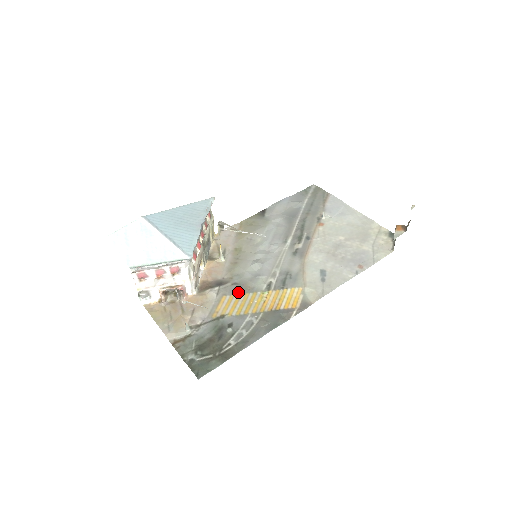
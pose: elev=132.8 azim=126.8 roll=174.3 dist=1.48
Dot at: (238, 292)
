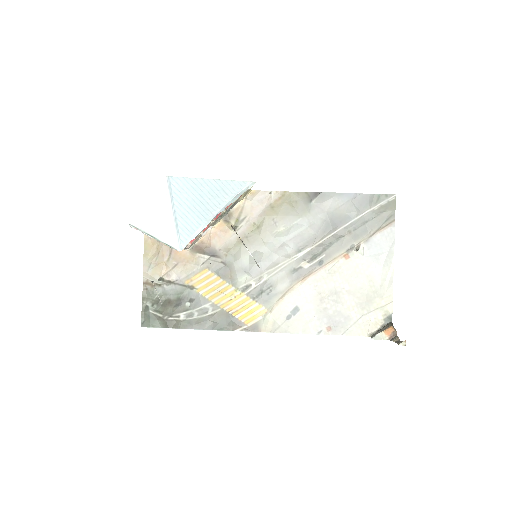
Dot at: (219, 274)
